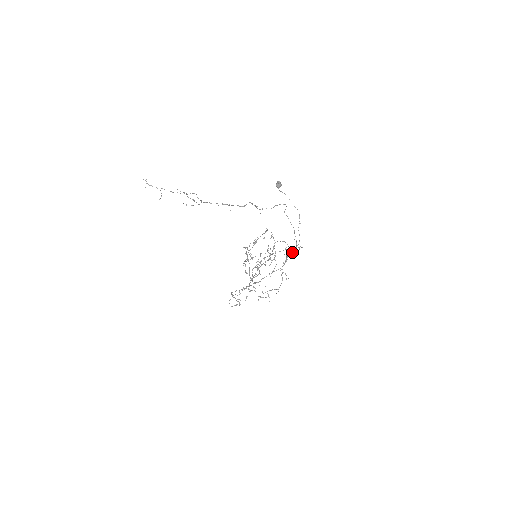
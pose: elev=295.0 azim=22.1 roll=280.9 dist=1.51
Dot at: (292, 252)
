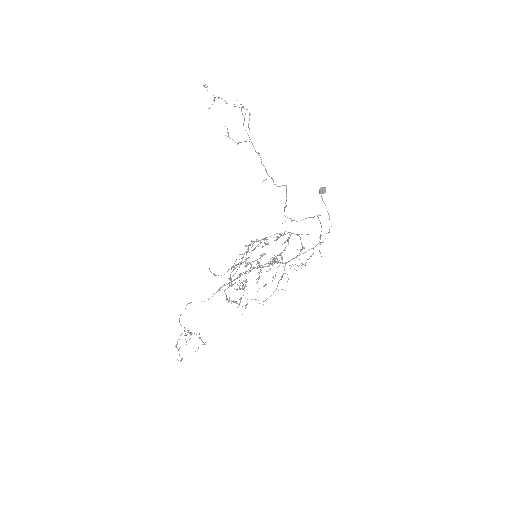
Dot at: occluded
